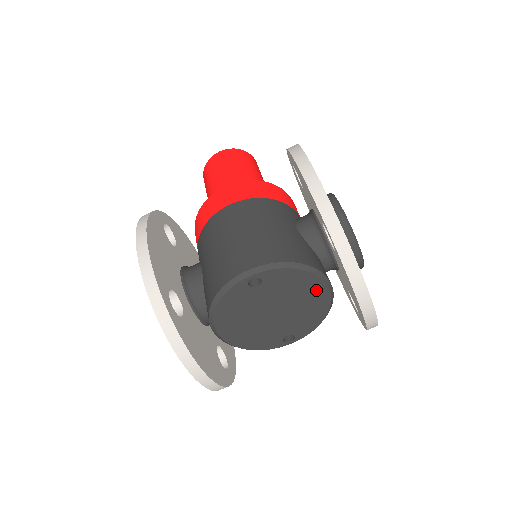
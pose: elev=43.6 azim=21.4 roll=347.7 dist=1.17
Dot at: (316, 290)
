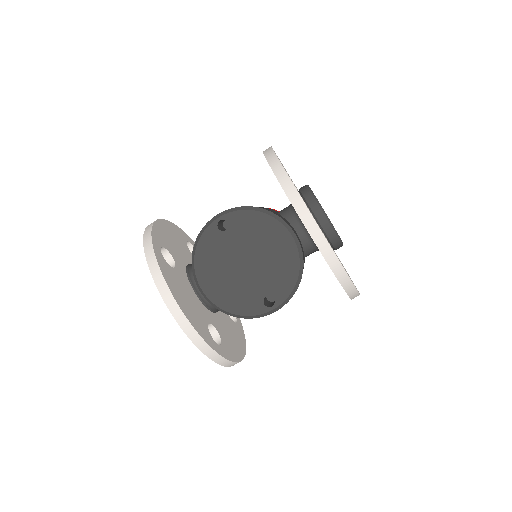
Dot at: (280, 237)
